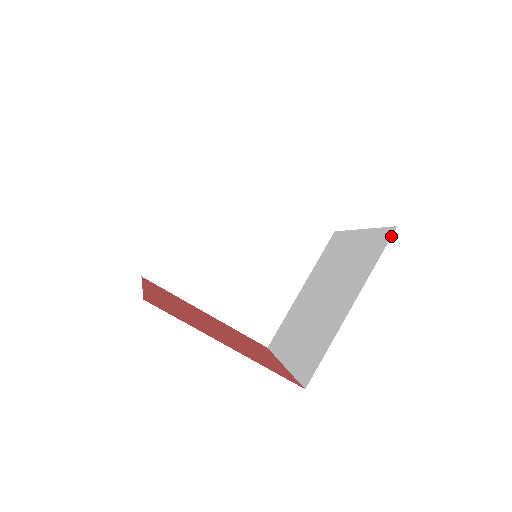
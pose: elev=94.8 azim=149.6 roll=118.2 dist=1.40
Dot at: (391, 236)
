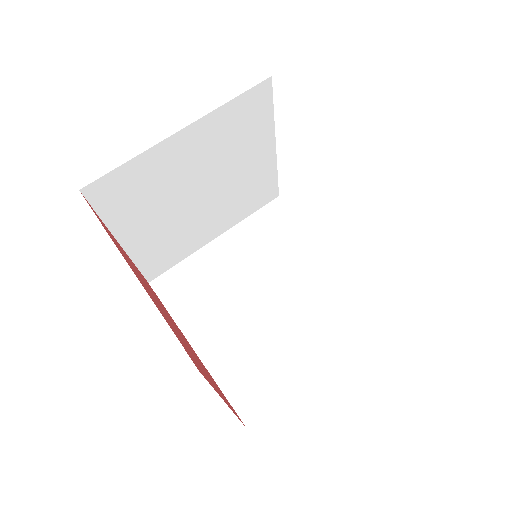
Dot at: occluded
